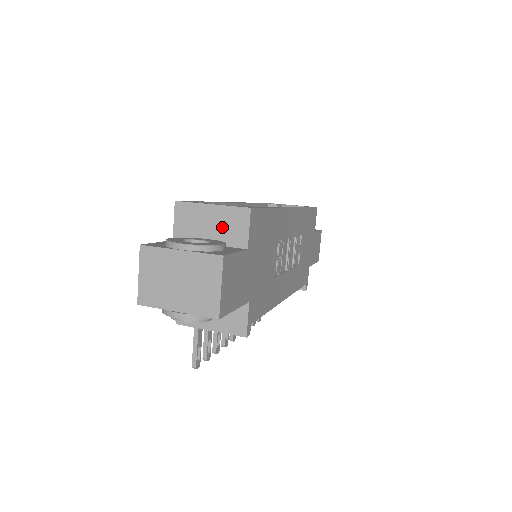
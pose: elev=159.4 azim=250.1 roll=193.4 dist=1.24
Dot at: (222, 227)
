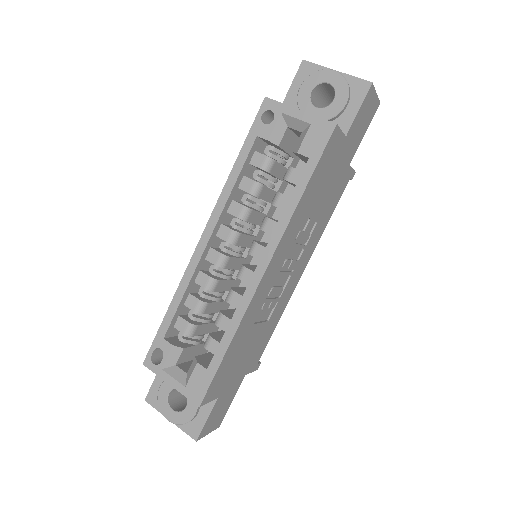
Dot at: occluded
